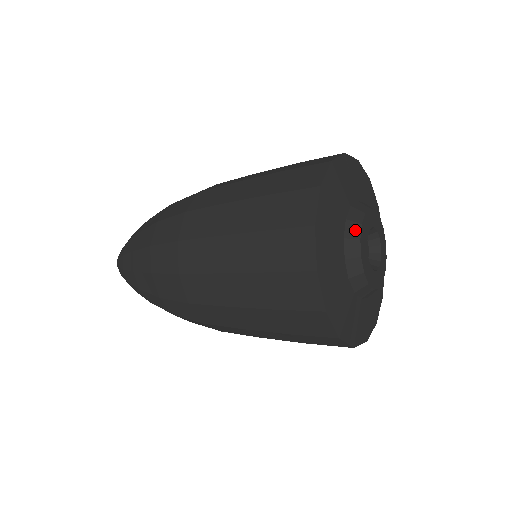
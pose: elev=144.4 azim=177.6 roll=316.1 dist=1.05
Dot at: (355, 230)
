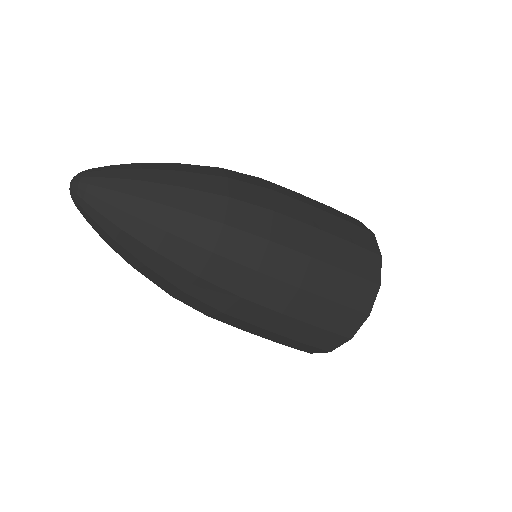
Dot at: occluded
